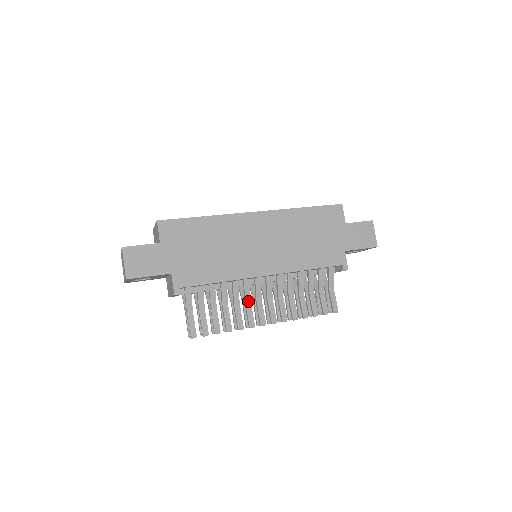
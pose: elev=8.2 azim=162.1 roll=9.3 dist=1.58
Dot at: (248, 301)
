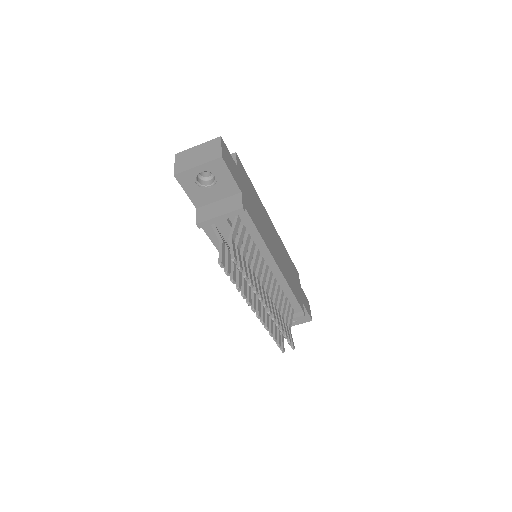
Dot at: (258, 278)
